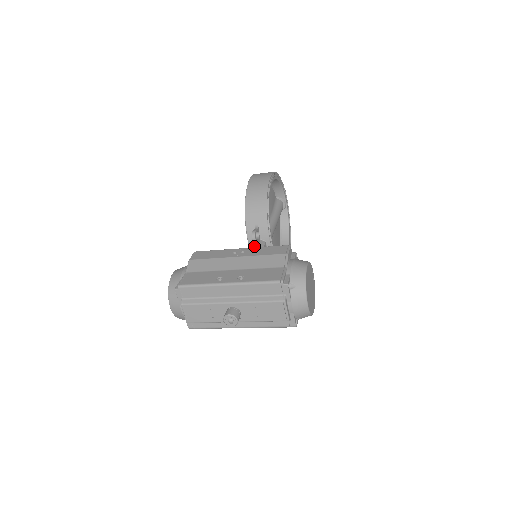
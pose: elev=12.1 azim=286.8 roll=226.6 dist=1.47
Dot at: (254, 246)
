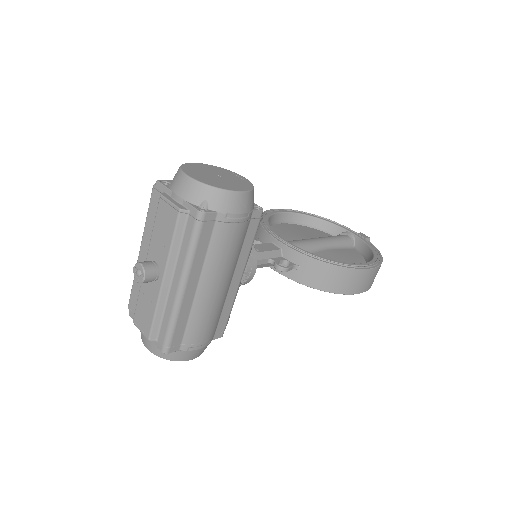
Dot at: occluded
